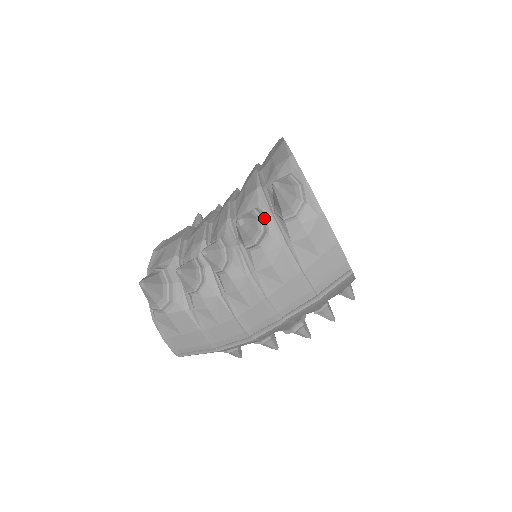
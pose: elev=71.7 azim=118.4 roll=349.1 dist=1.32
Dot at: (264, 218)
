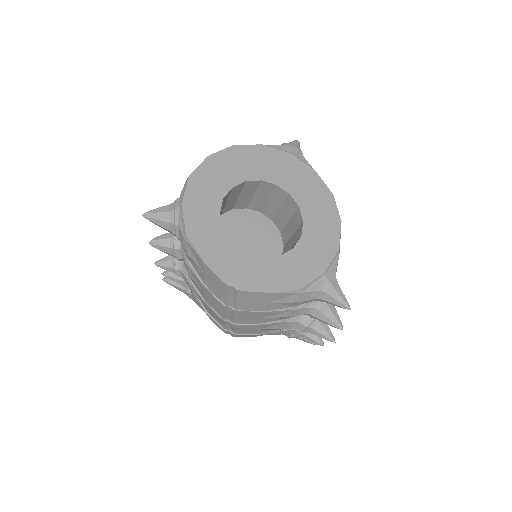
Dot at: occluded
